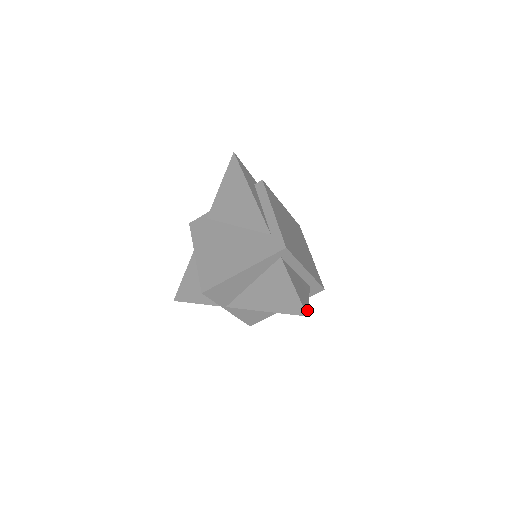
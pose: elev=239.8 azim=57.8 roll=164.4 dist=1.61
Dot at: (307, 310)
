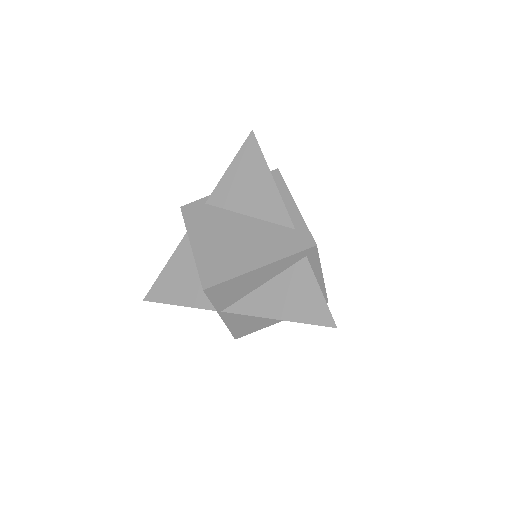
Dot at: occluded
